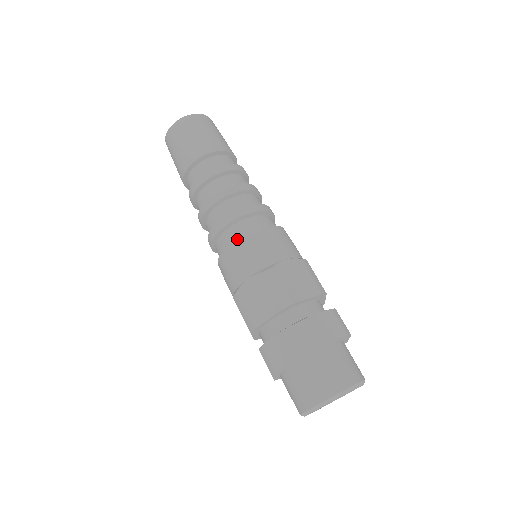
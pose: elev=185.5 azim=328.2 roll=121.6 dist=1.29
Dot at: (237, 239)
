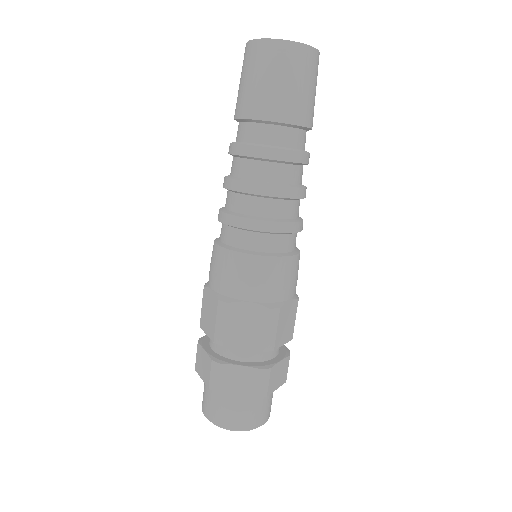
Dot at: (266, 256)
